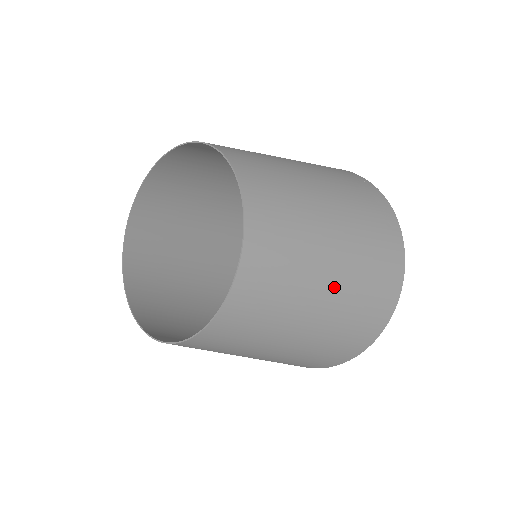
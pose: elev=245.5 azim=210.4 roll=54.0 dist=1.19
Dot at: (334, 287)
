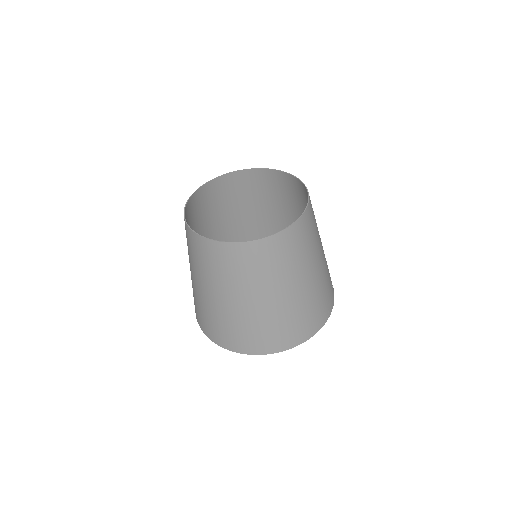
Dot at: (283, 299)
